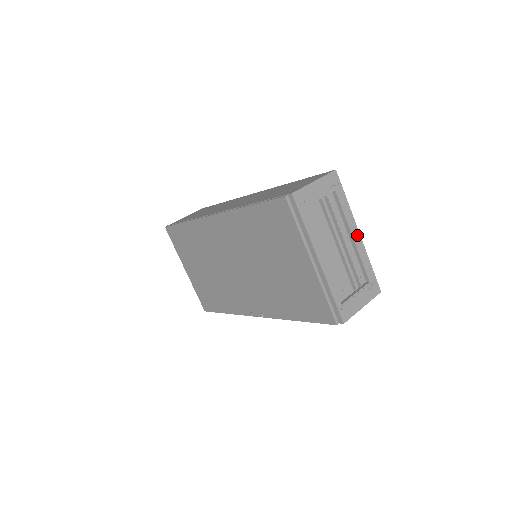
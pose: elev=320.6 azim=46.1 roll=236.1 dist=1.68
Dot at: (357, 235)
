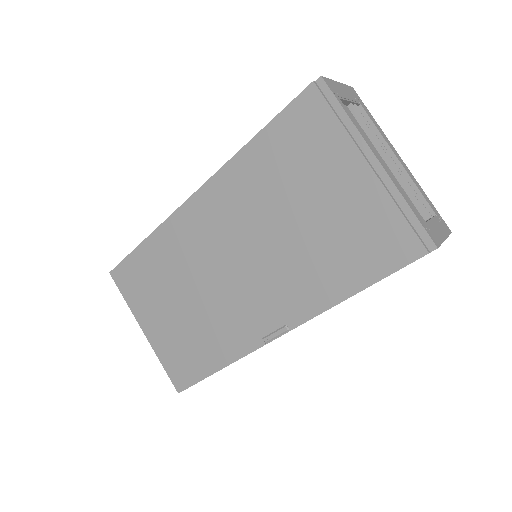
Dot at: (400, 159)
